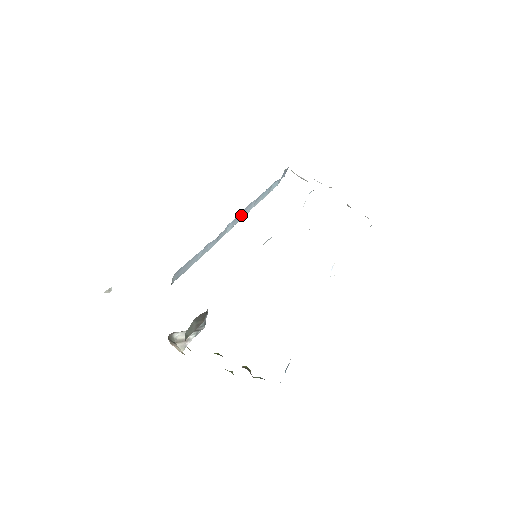
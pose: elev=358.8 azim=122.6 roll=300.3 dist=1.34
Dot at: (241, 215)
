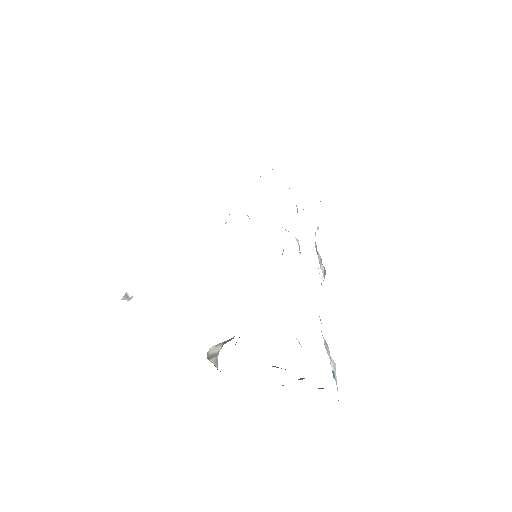
Dot at: occluded
